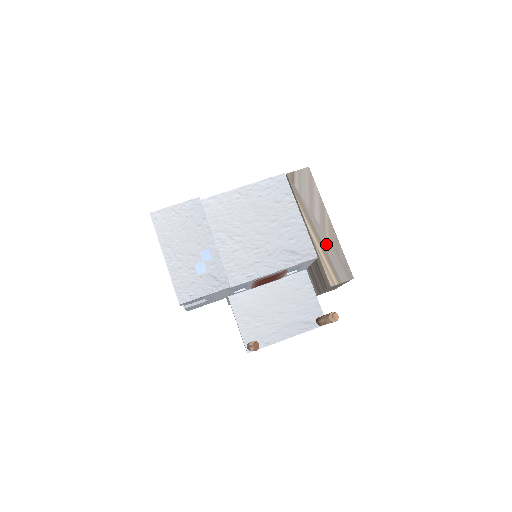
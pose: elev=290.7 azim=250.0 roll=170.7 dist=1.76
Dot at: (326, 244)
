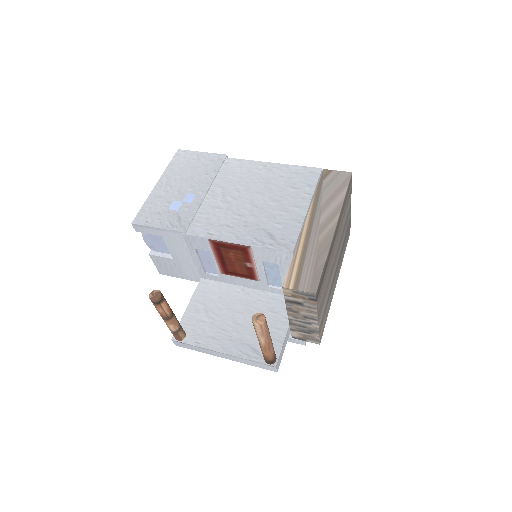
Dot at: (312, 245)
